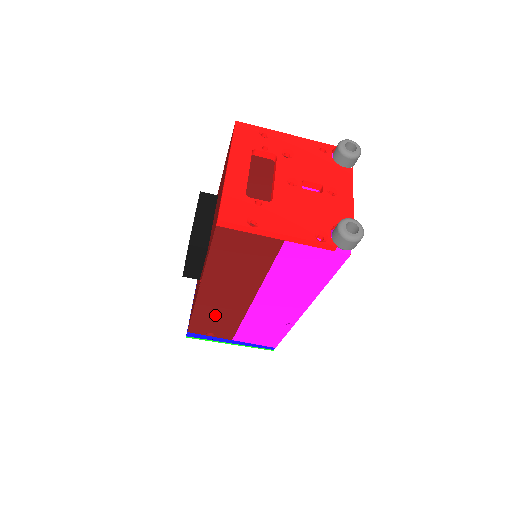
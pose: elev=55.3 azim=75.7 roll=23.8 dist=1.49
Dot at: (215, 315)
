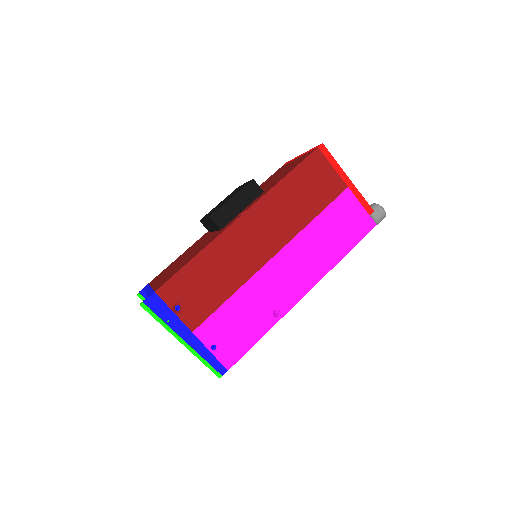
Dot at: (219, 267)
